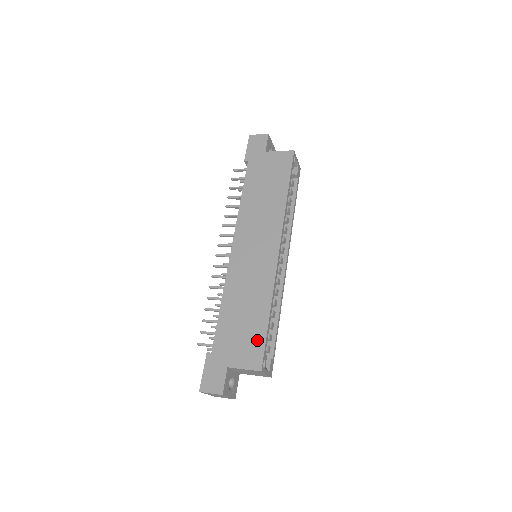
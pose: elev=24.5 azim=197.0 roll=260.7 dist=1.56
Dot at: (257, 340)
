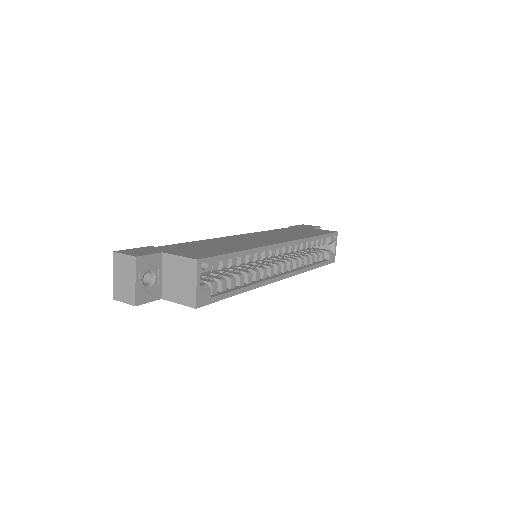
Dot at: (213, 252)
